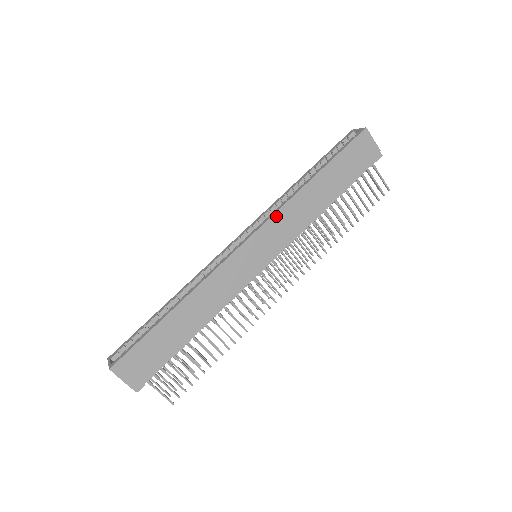
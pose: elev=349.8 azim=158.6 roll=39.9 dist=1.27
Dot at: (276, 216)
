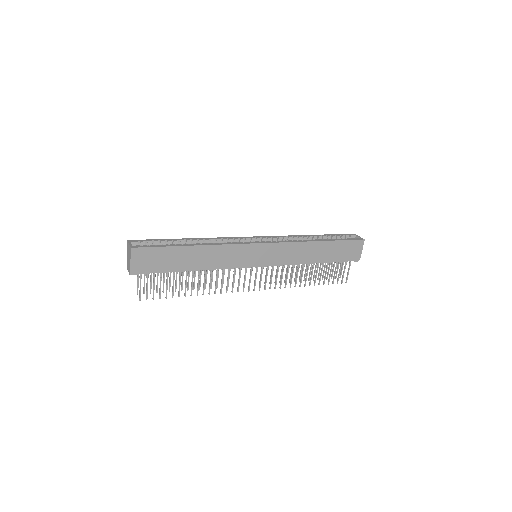
Dot at: (287, 244)
